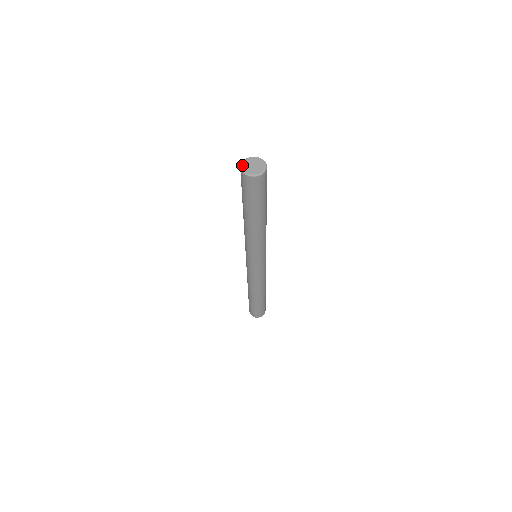
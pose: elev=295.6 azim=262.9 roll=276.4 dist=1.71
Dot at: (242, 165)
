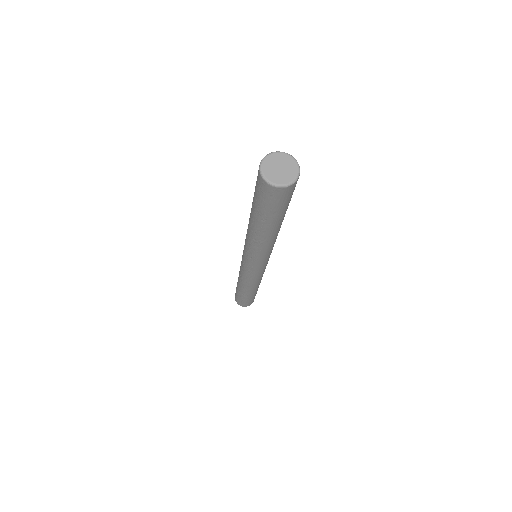
Dot at: (263, 170)
